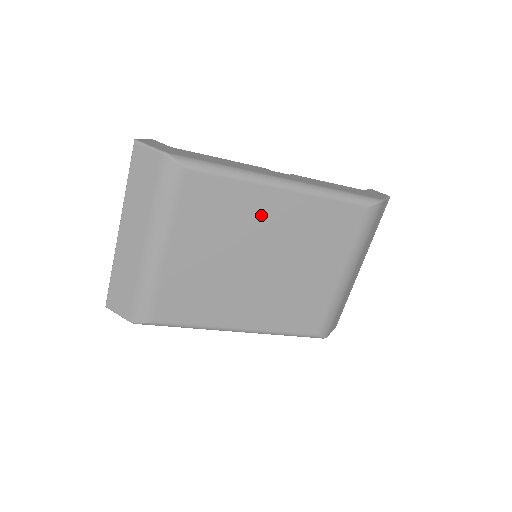
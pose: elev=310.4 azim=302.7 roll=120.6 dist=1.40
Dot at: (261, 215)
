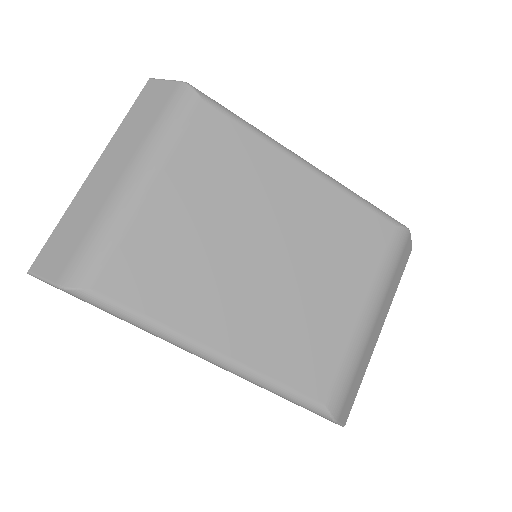
Dot at: (275, 187)
